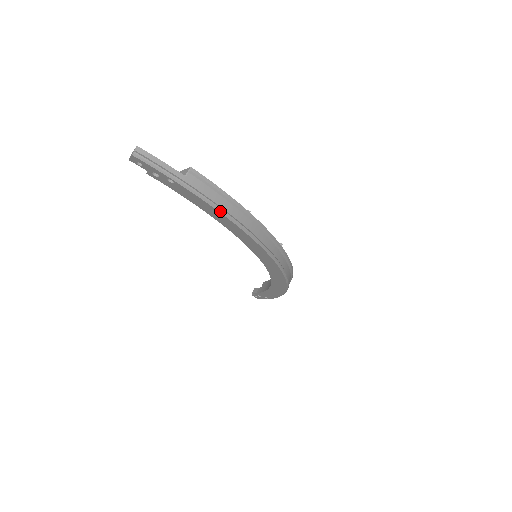
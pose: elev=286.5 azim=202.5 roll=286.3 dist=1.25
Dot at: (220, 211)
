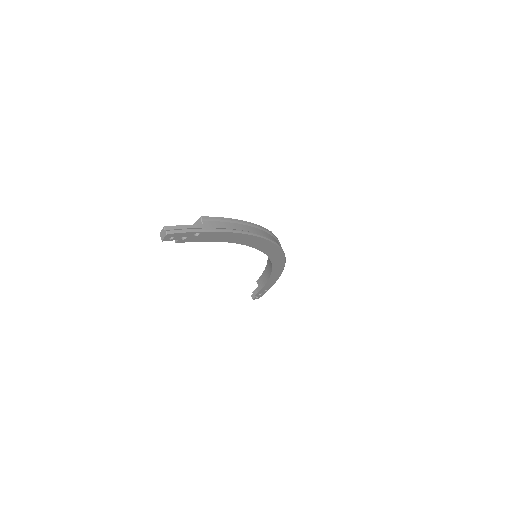
Dot at: (235, 232)
